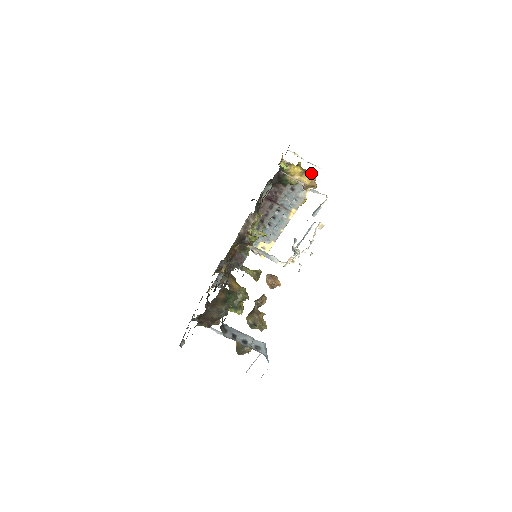
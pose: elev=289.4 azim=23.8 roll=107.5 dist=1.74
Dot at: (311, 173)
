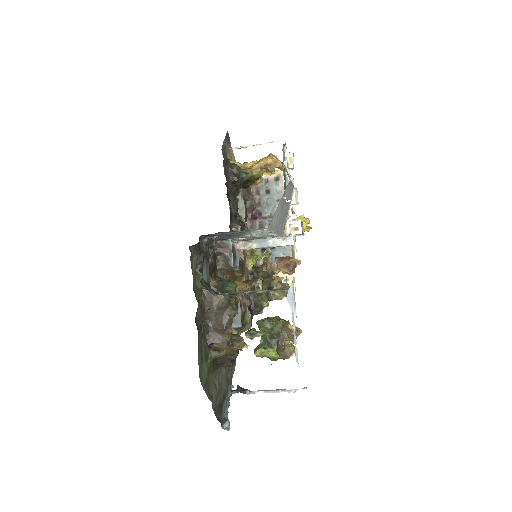
Dot at: occluded
